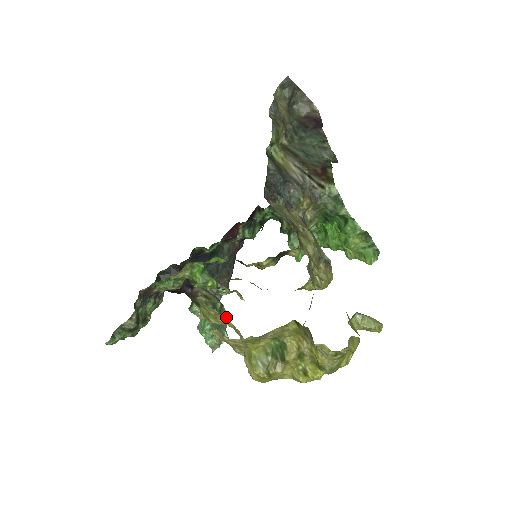
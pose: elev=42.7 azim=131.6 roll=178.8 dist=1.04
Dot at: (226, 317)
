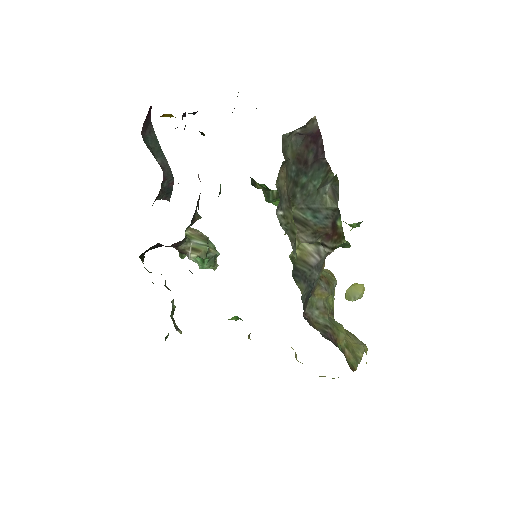
Dot at: occluded
